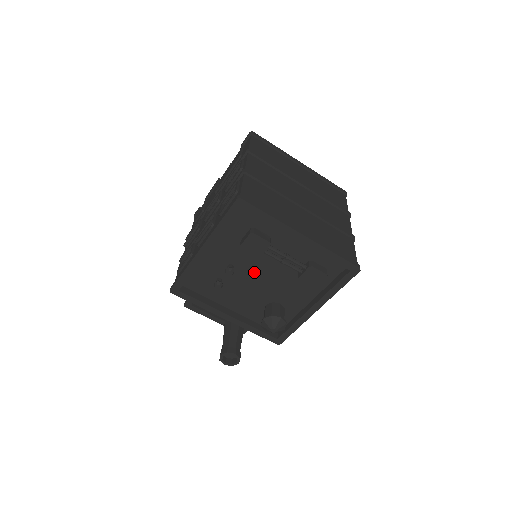
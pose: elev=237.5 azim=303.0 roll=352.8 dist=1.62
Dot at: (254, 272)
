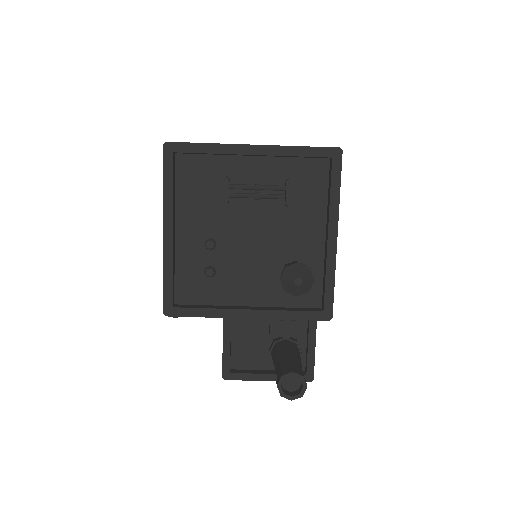
Dot at: (240, 234)
